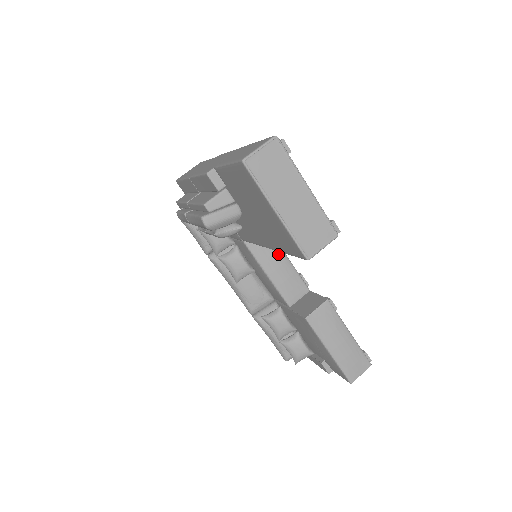
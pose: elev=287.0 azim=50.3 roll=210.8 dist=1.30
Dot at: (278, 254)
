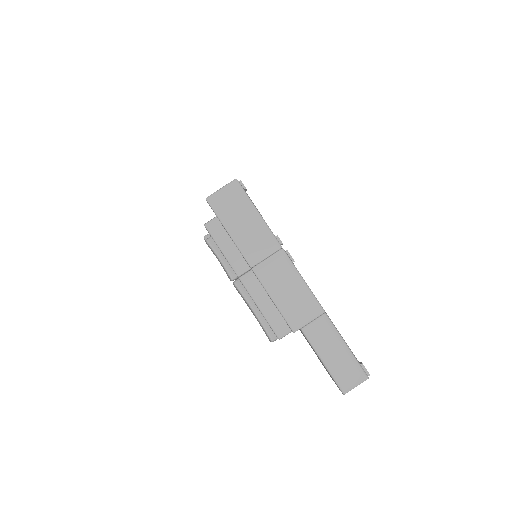
Dot at: occluded
